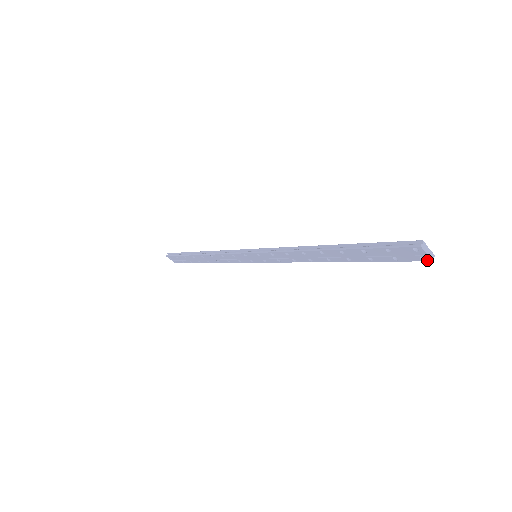
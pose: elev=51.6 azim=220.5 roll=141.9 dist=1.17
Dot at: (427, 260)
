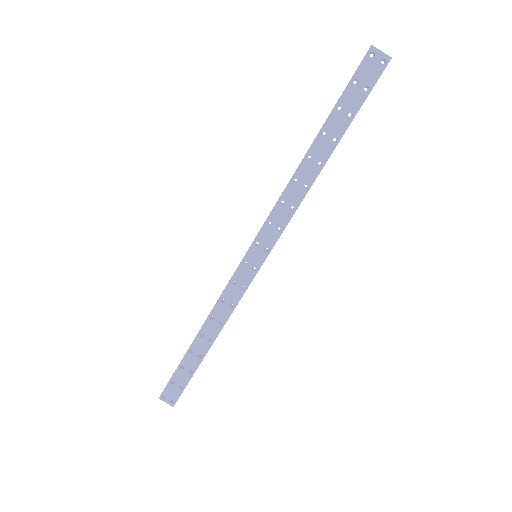
Dot at: (387, 60)
